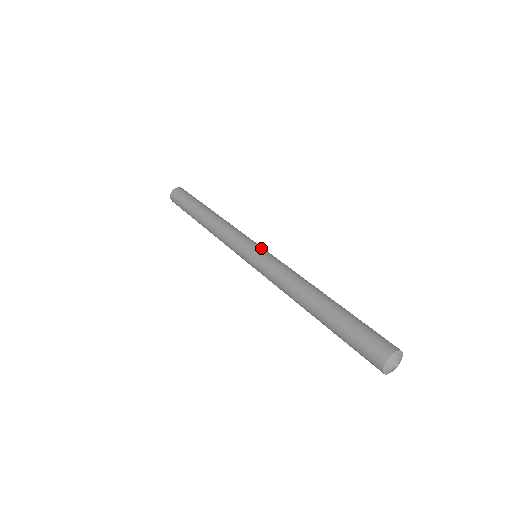
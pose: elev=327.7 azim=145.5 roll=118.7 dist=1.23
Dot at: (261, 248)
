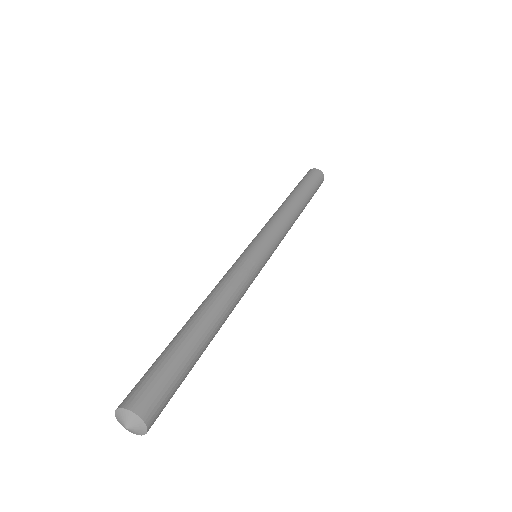
Dot at: (261, 251)
